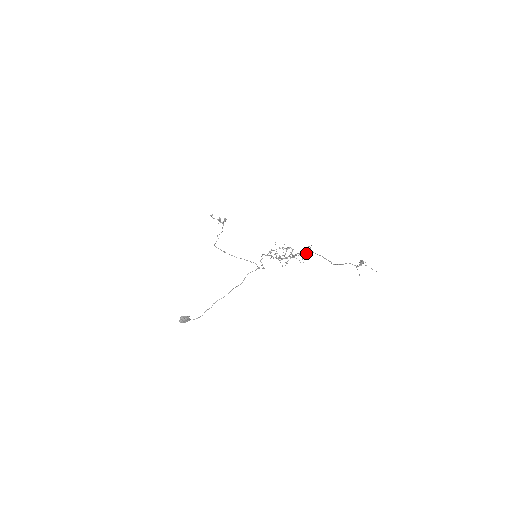
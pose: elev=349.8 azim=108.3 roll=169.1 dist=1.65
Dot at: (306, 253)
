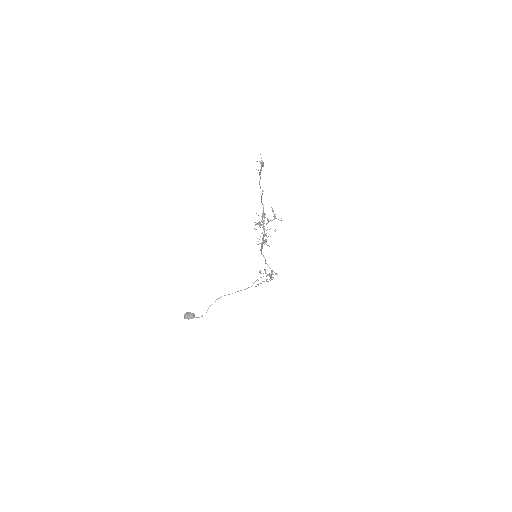
Dot at: (263, 212)
